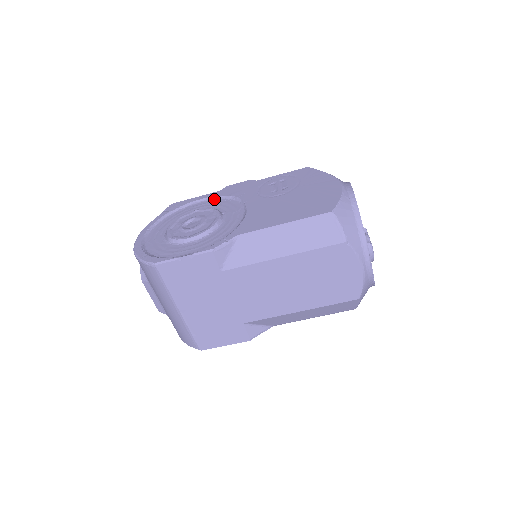
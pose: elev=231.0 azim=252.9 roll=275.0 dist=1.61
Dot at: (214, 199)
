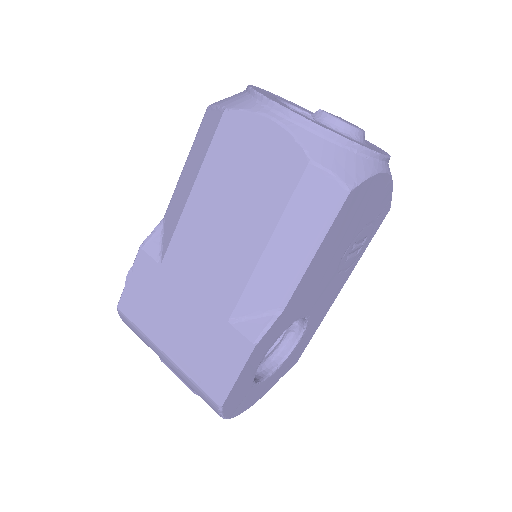
Dot at: occluded
